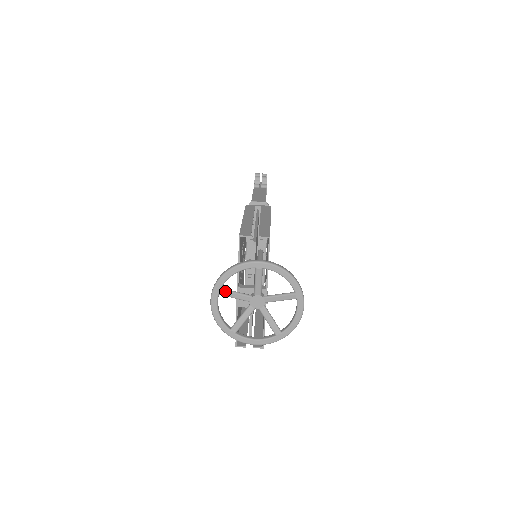
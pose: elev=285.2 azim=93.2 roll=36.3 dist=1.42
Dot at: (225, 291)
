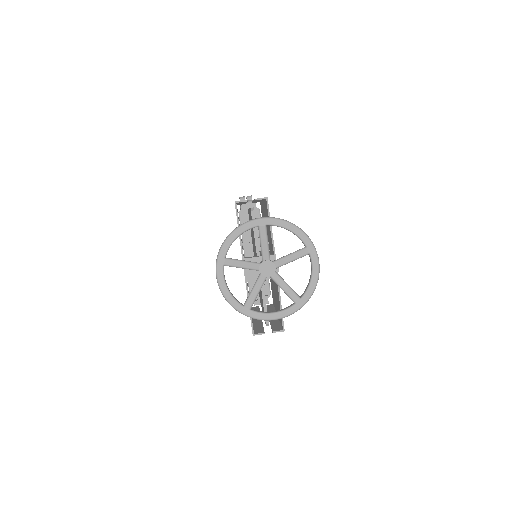
Dot at: (230, 260)
